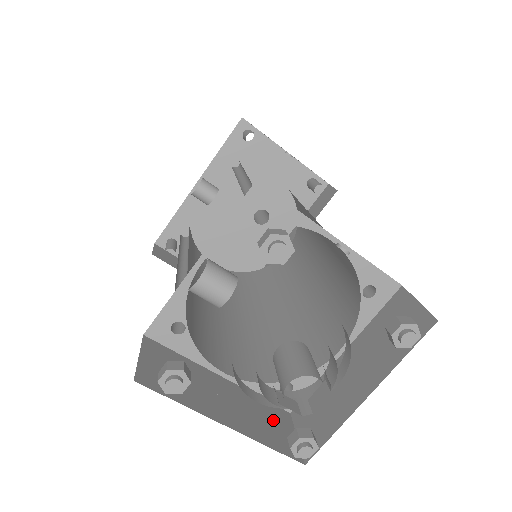
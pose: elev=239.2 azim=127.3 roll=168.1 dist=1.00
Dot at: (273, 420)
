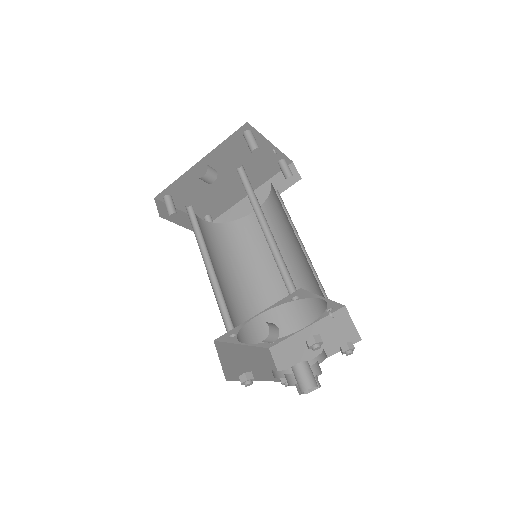
Dot at: (266, 360)
